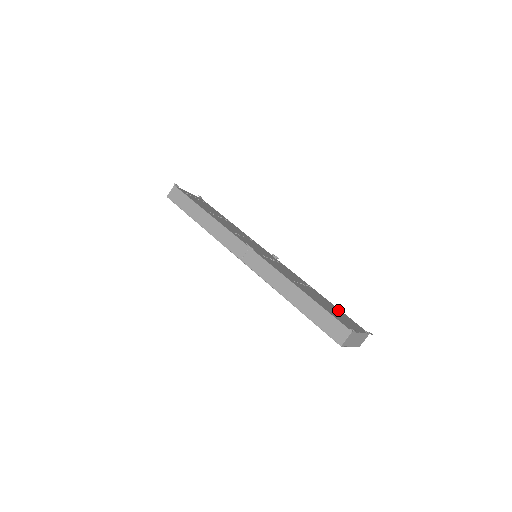
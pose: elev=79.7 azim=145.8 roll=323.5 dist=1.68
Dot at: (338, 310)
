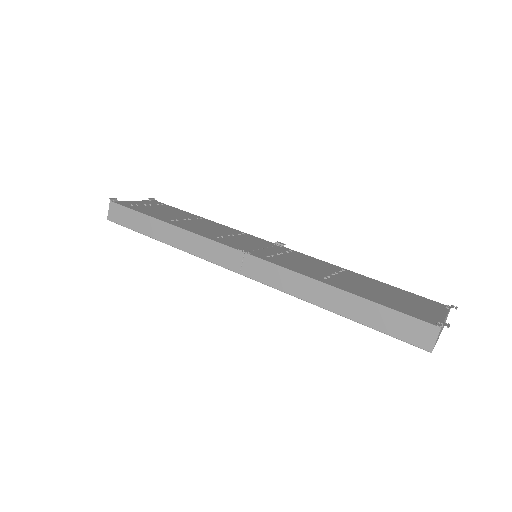
Dot at: (396, 290)
